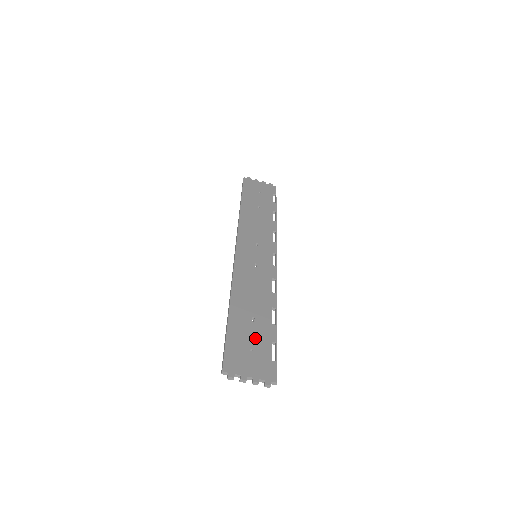
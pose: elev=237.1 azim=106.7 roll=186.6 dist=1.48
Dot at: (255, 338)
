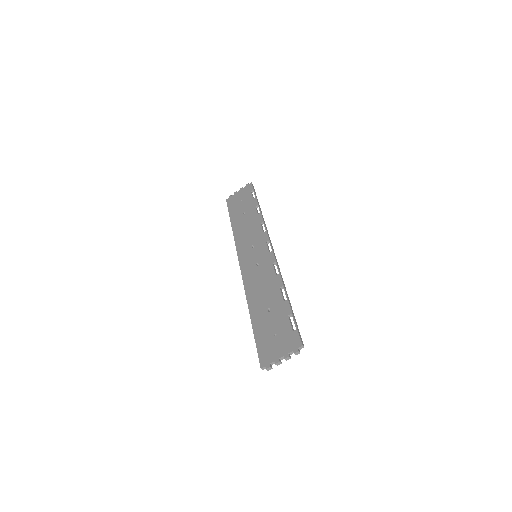
Dot at: (275, 324)
